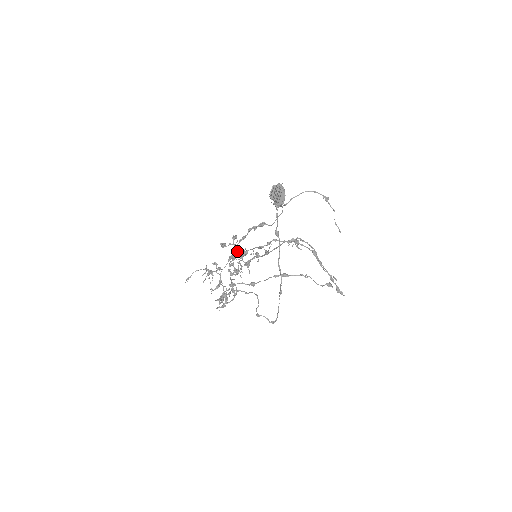
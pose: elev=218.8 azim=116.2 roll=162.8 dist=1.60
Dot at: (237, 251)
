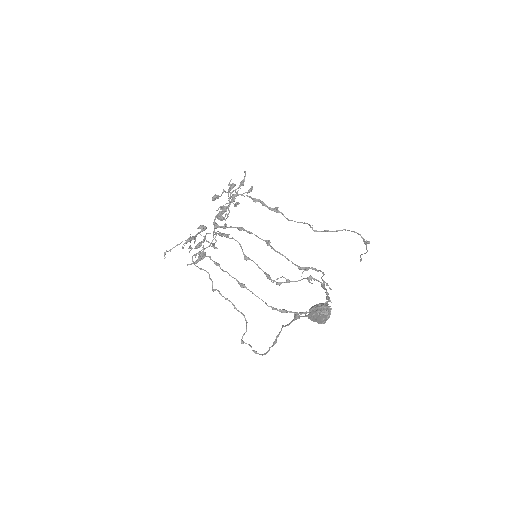
Dot at: (230, 204)
